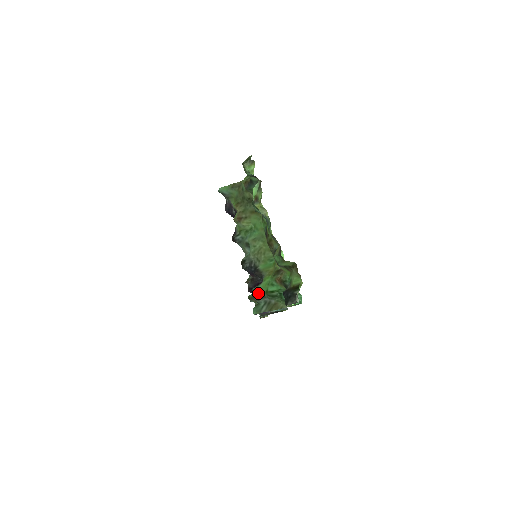
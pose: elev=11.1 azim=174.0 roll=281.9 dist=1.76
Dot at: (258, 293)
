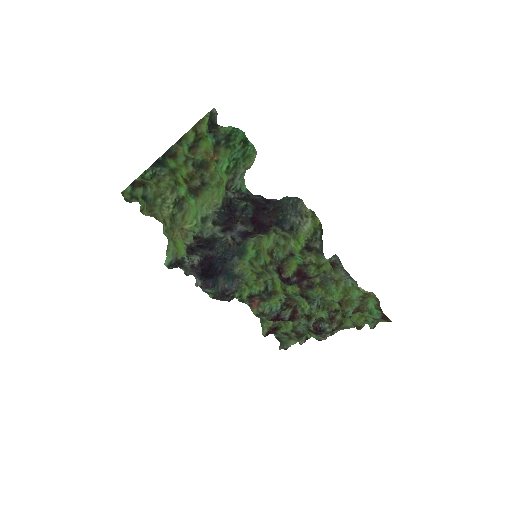
Dot at: (227, 184)
